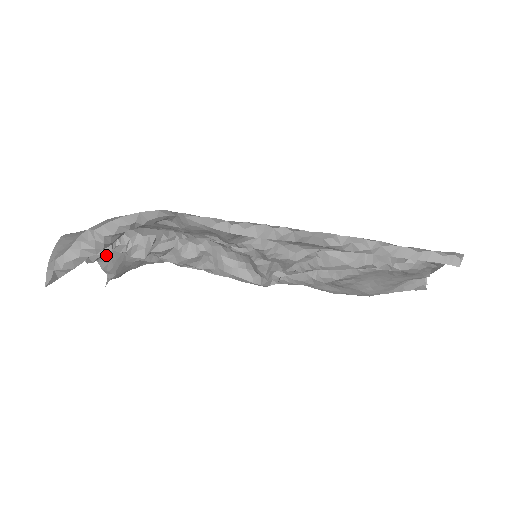
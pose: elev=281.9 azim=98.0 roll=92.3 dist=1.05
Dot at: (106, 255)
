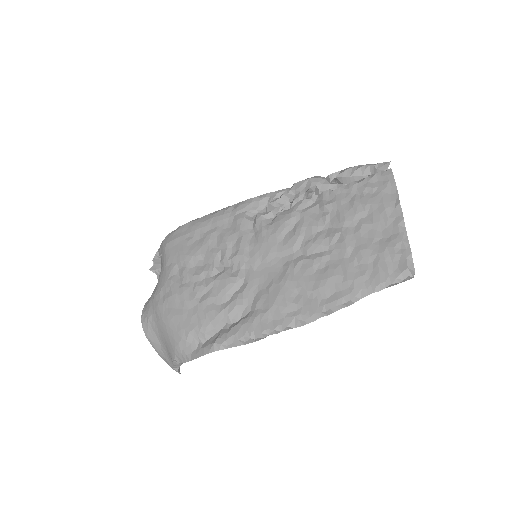
Dot at: occluded
